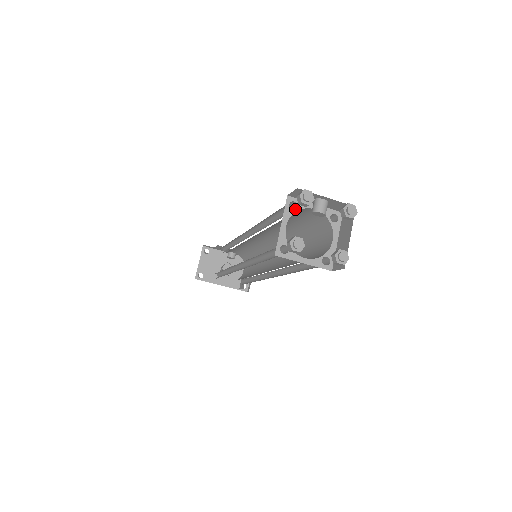
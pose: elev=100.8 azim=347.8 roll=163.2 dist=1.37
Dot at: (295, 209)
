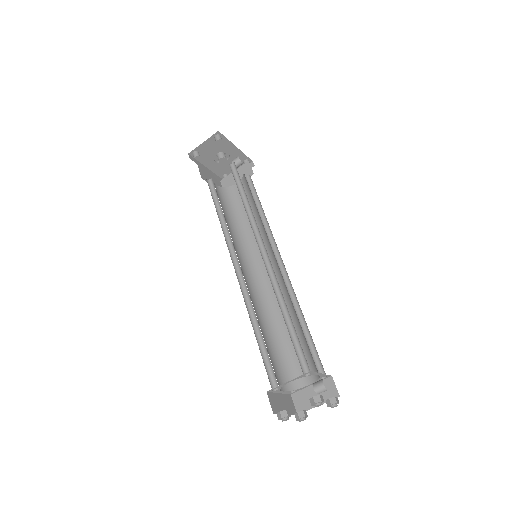
Dot at: occluded
